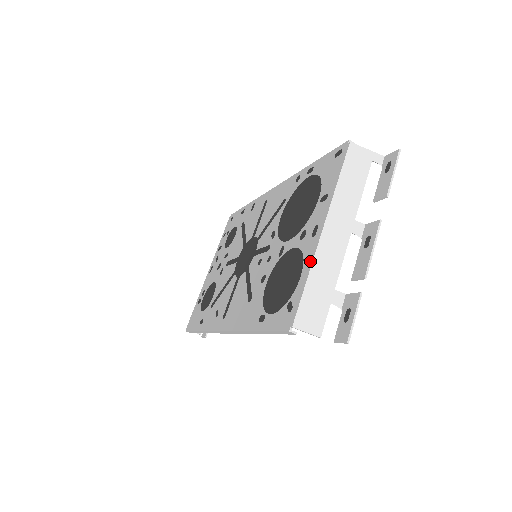
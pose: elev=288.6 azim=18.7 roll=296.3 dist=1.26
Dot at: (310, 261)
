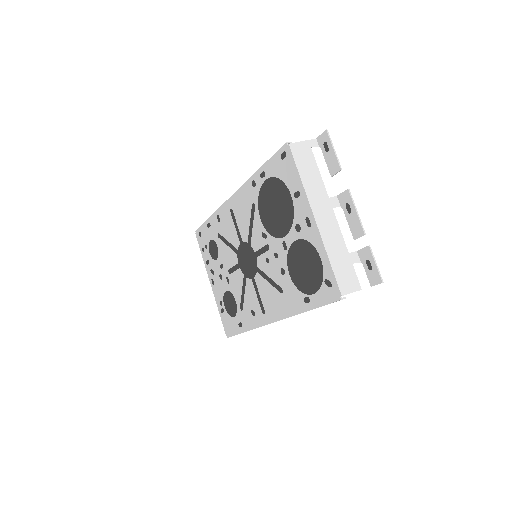
Dot at: (321, 246)
